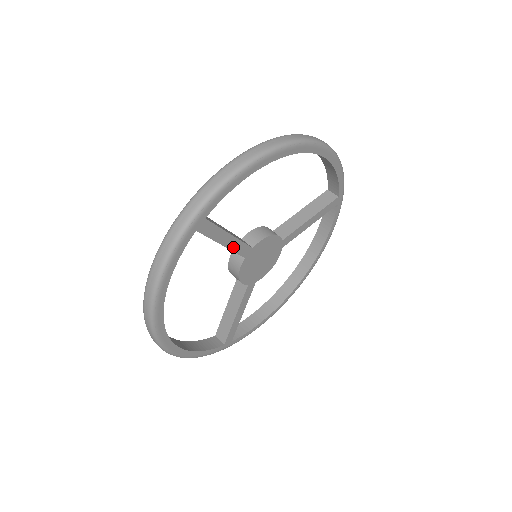
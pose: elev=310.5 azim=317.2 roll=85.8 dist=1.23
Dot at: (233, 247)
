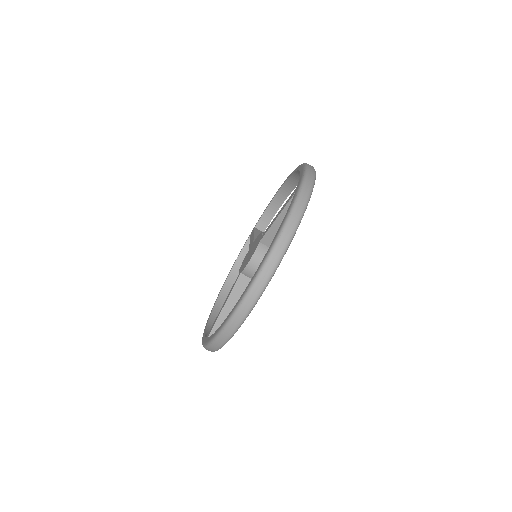
Dot at: occluded
